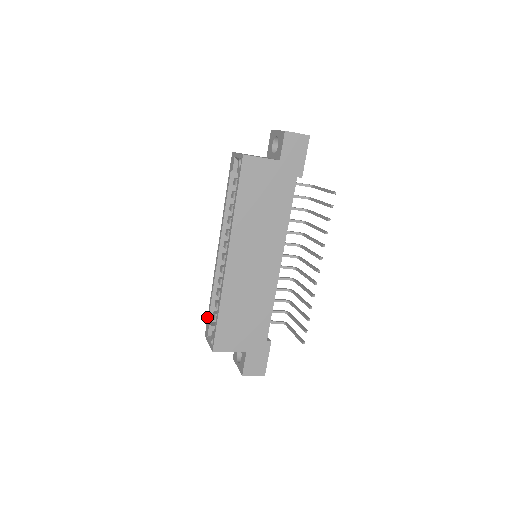
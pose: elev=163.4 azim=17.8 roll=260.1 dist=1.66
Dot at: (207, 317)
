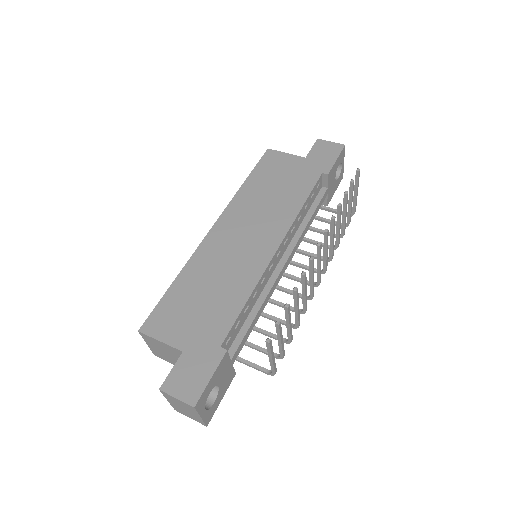
Dot at: occluded
